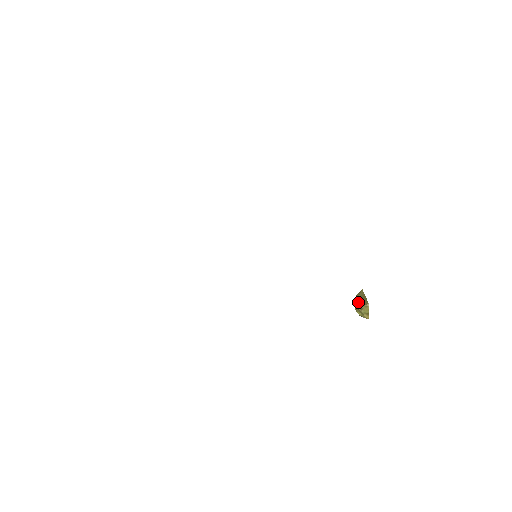
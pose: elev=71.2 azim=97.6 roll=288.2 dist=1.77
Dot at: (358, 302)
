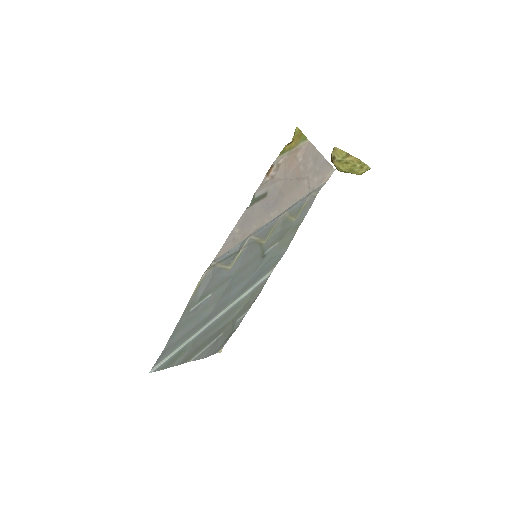
Dot at: occluded
